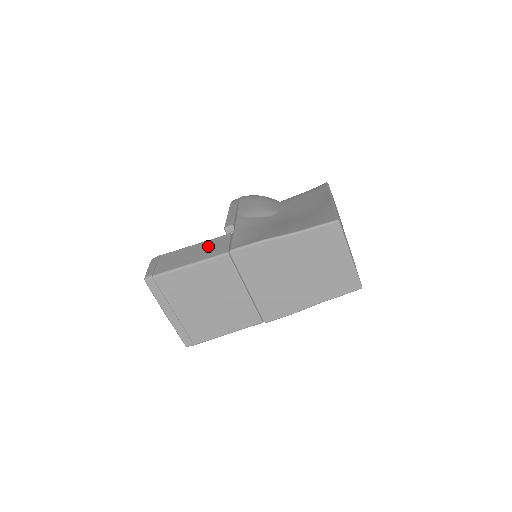
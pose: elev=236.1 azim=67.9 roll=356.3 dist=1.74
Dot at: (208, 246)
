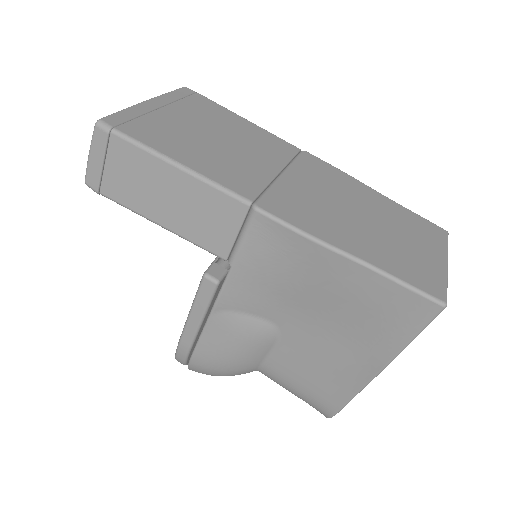
Dot at: occluded
